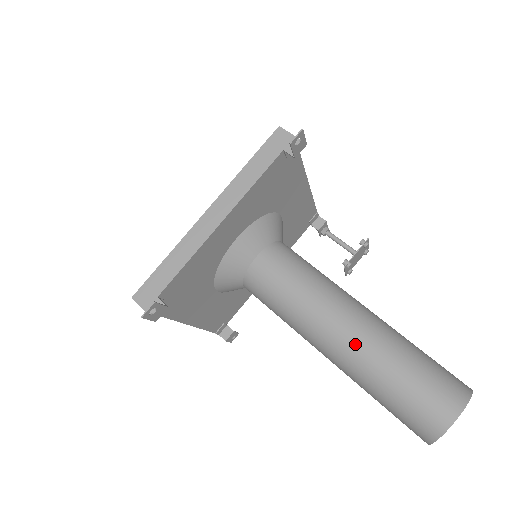
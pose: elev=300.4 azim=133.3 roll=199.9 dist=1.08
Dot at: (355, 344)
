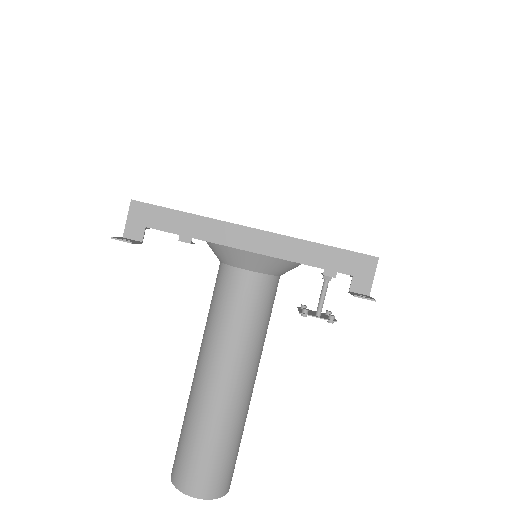
Dot at: (214, 397)
